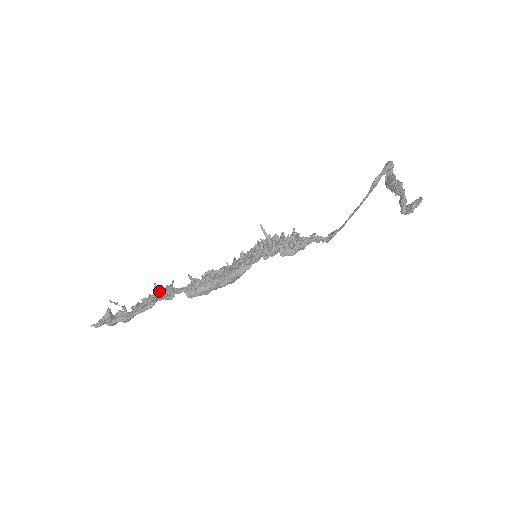
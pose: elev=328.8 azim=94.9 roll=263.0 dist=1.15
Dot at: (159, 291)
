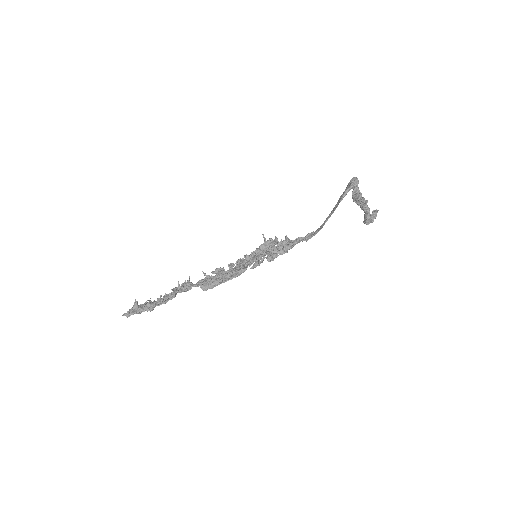
Dot at: (181, 287)
